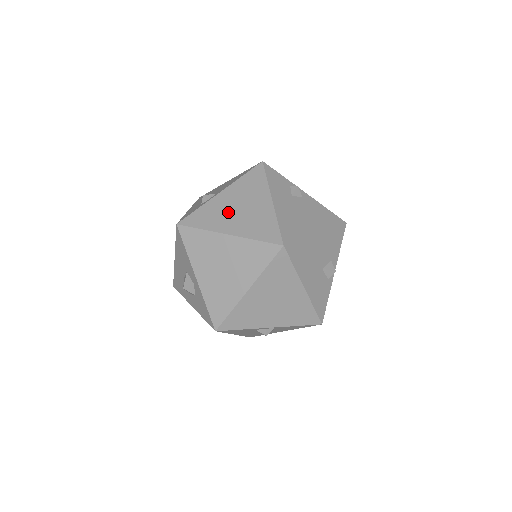
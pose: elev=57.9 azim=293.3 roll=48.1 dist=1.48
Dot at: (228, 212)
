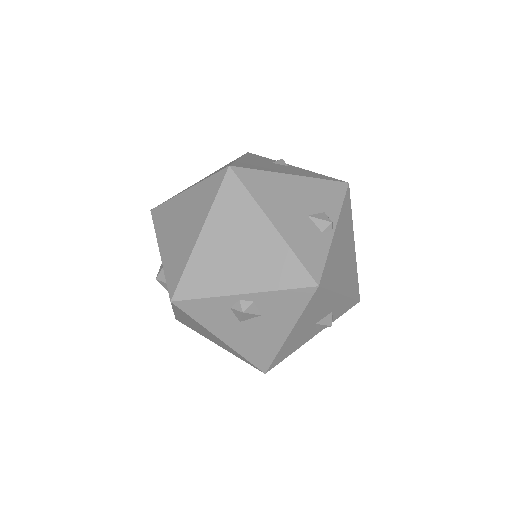
Dot at: occluded
